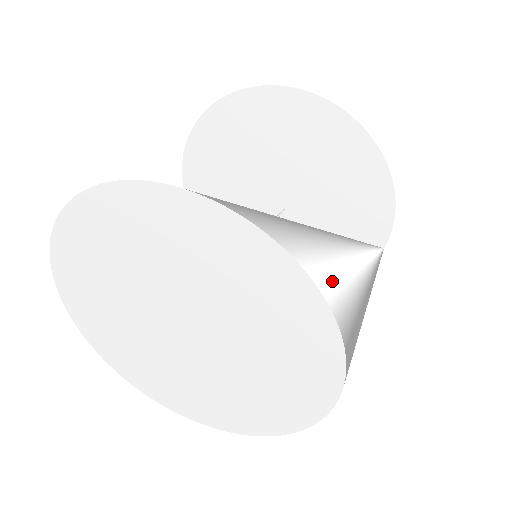
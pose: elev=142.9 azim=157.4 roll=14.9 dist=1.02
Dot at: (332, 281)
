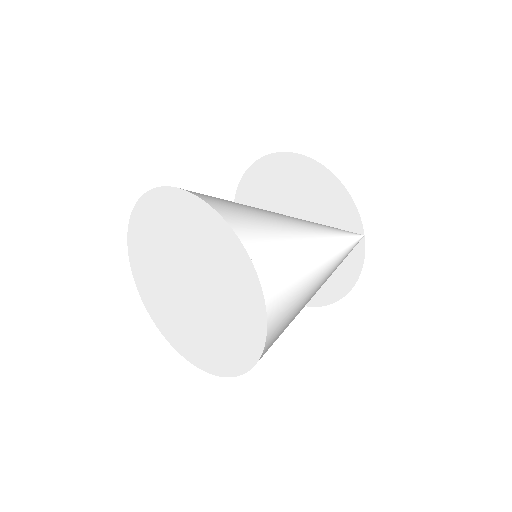
Dot at: (325, 267)
